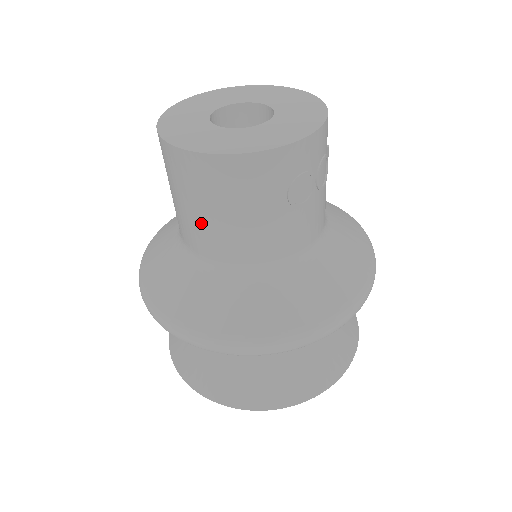
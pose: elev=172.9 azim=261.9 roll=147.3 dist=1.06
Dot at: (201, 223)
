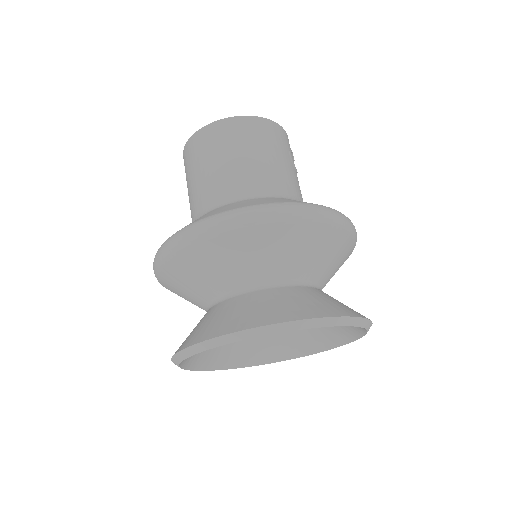
Dot at: (242, 163)
